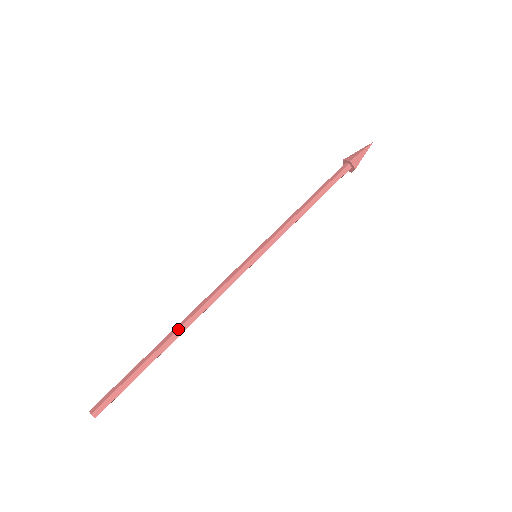
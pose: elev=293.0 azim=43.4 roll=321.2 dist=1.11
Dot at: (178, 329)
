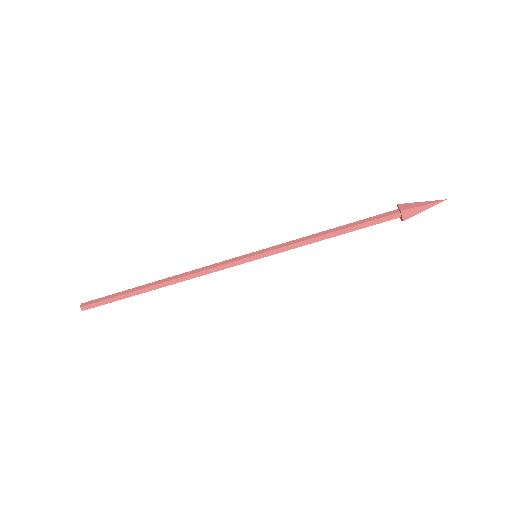
Dot at: (163, 282)
